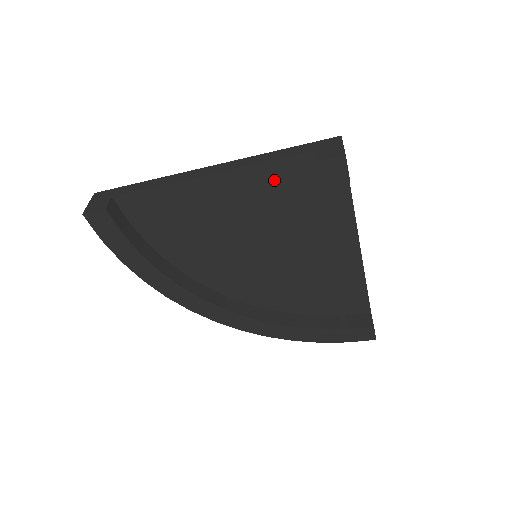
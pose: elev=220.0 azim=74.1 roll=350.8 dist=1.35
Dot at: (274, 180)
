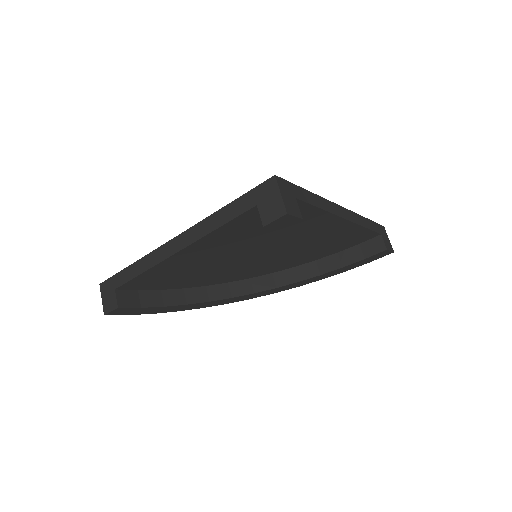
Dot at: (235, 230)
